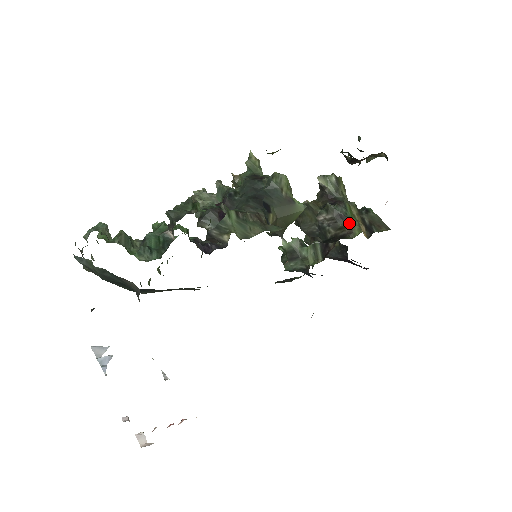
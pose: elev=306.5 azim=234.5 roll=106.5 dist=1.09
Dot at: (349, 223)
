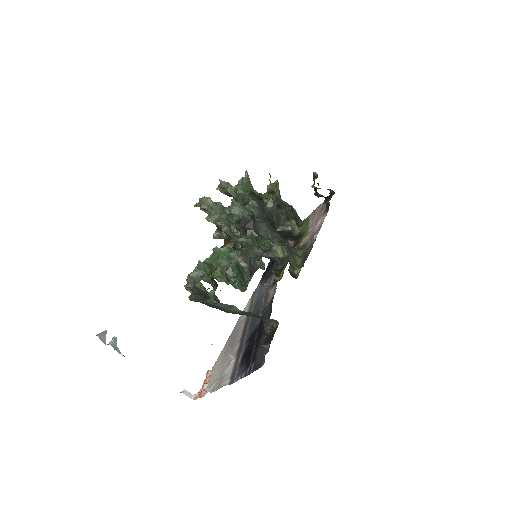
Dot at: (292, 223)
